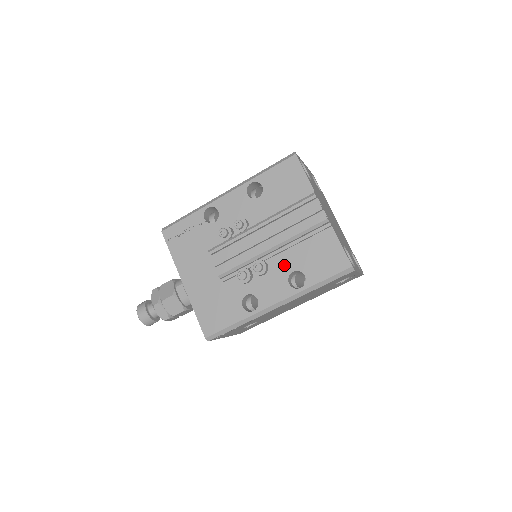
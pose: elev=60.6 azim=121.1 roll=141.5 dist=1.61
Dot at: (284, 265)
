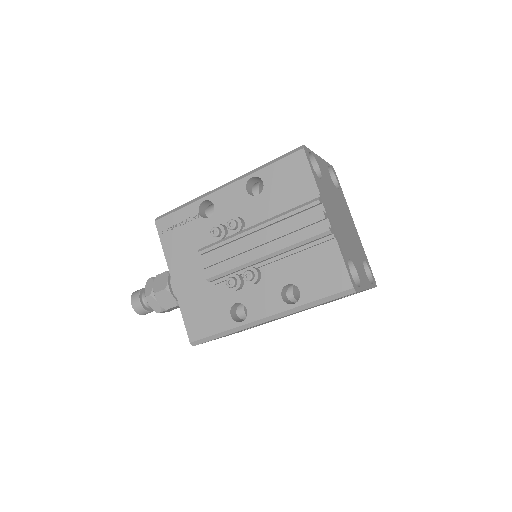
Dot at: (278, 276)
